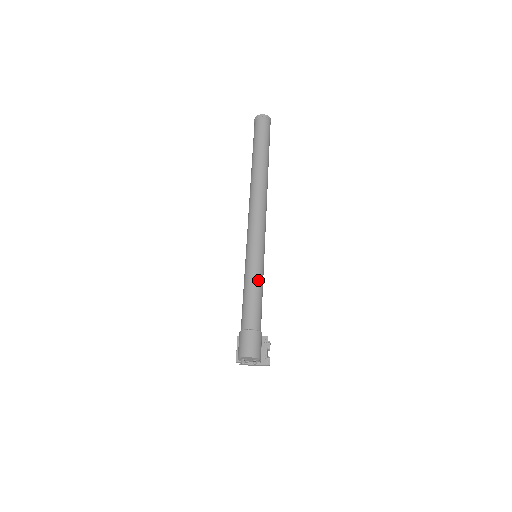
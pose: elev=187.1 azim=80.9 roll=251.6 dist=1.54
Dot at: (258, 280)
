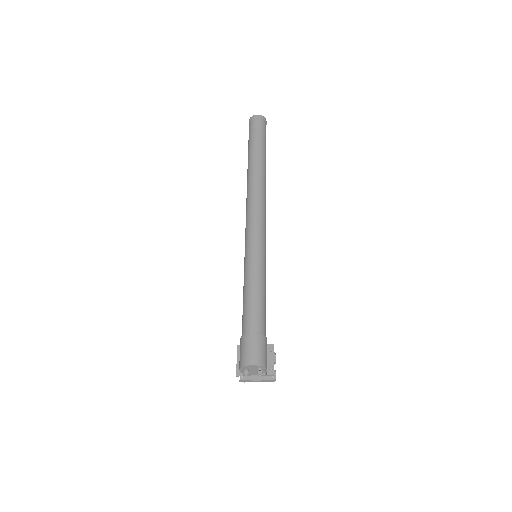
Dot at: (260, 279)
